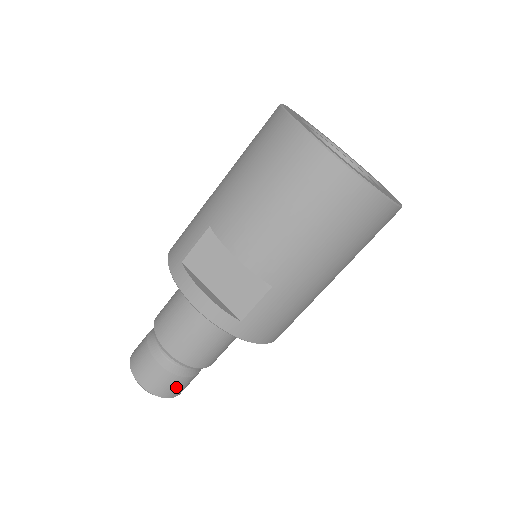
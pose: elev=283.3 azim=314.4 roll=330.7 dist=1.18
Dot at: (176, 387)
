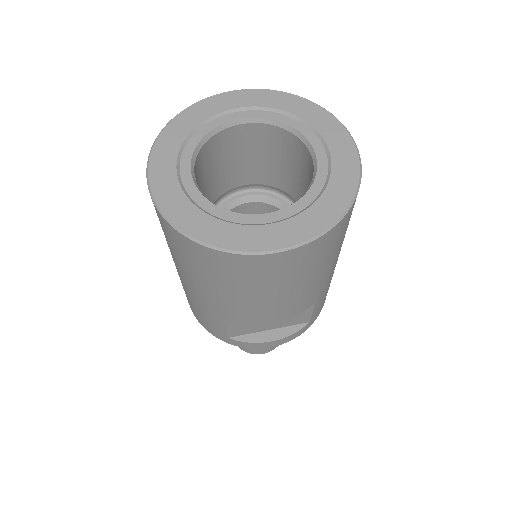
Dot at: occluded
